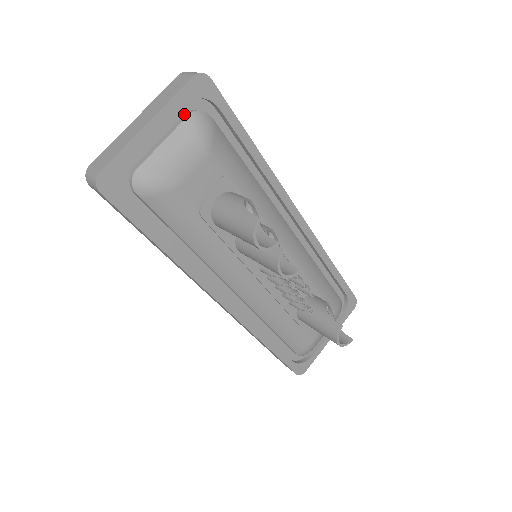
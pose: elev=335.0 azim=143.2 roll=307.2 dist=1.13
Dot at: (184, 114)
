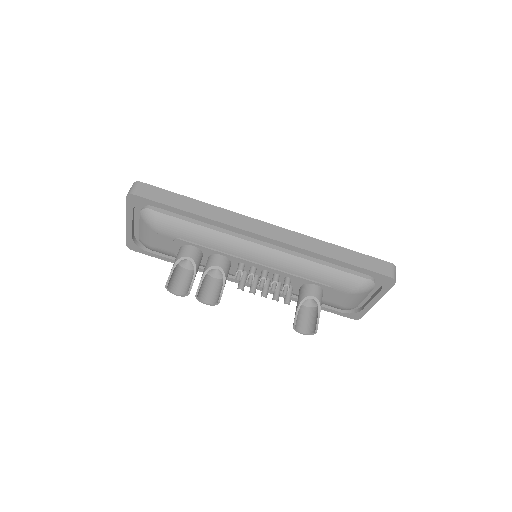
Dot at: occluded
